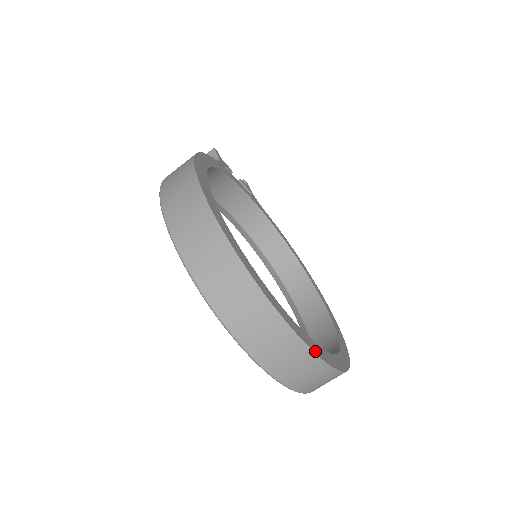
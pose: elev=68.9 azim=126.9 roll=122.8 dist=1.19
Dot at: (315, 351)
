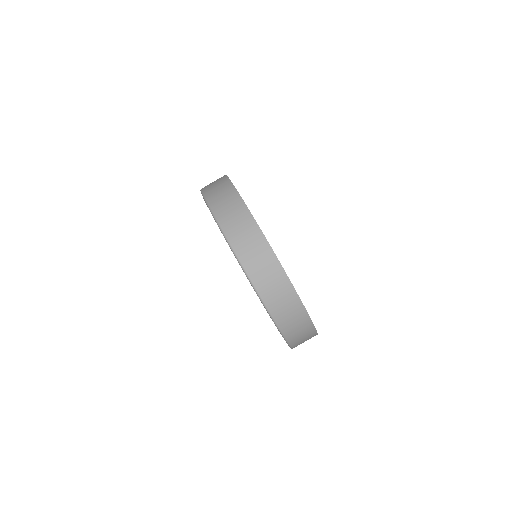
Dot at: (292, 284)
